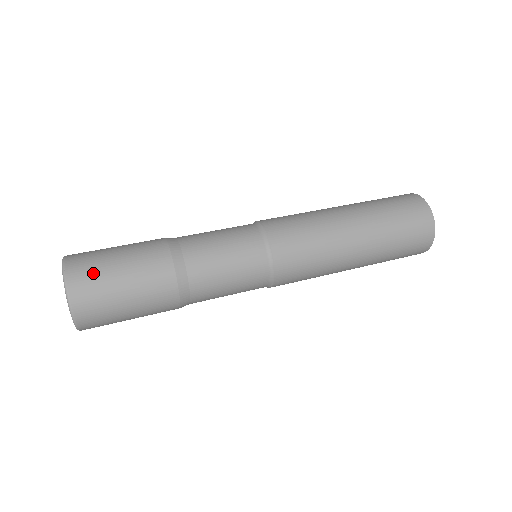
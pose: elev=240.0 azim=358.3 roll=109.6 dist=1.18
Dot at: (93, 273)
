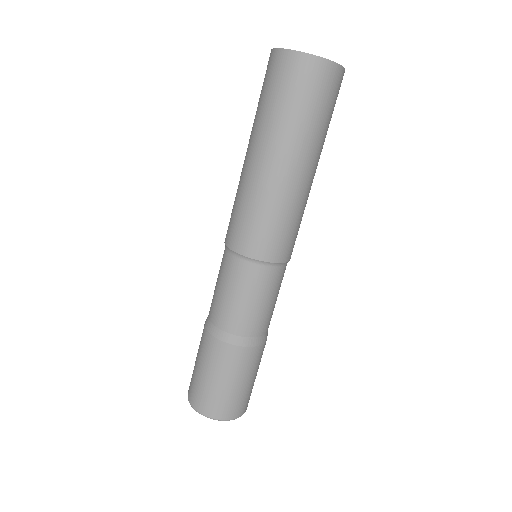
Dot at: (205, 396)
